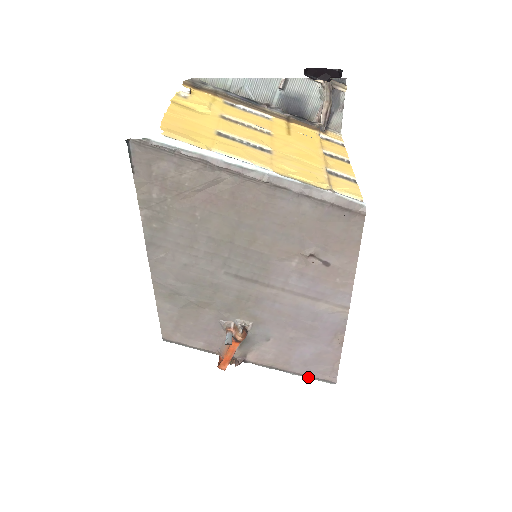
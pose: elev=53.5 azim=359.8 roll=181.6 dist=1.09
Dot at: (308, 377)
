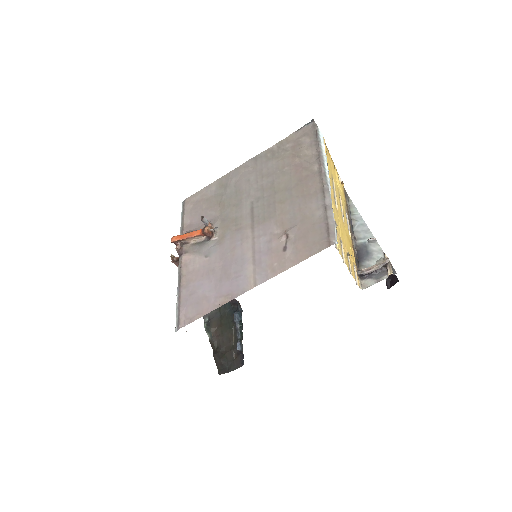
Dot at: (178, 307)
